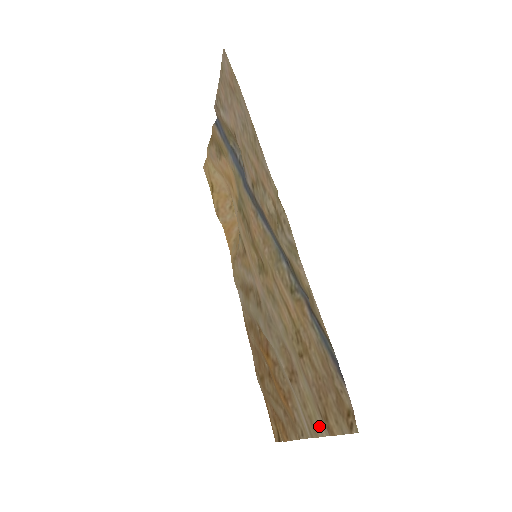
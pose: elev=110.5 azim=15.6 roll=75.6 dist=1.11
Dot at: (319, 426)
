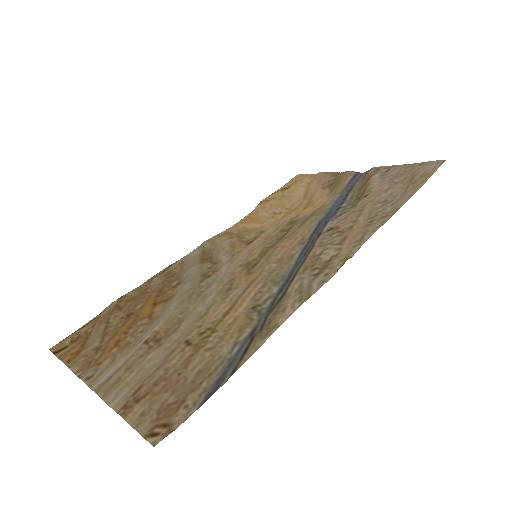
Dot at: (117, 395)
